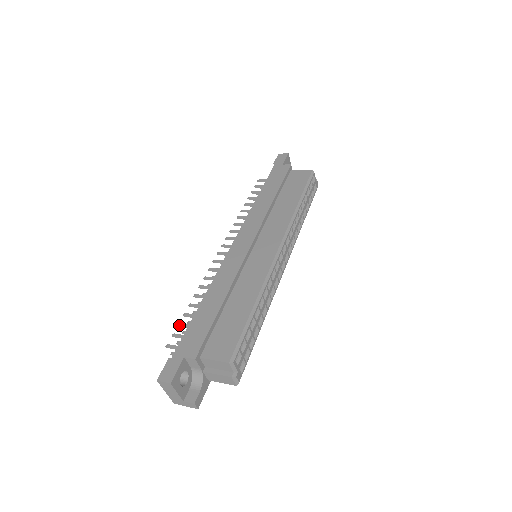
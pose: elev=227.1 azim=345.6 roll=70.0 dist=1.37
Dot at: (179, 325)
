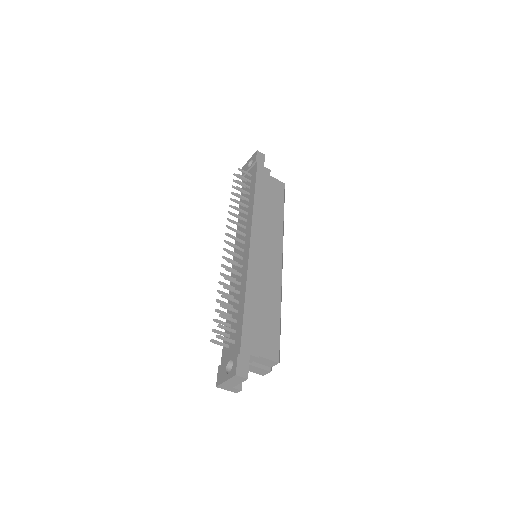
Dot at: (222, 316)
